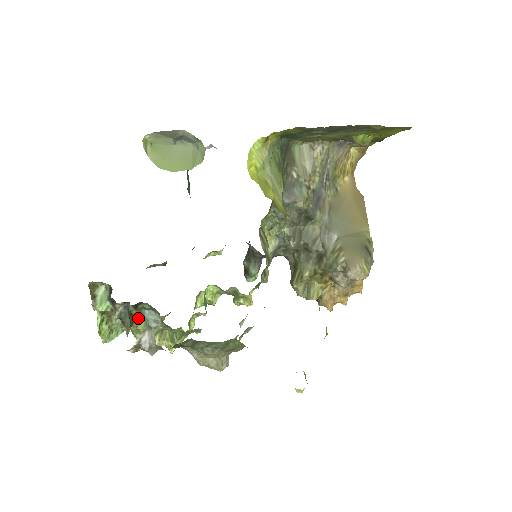
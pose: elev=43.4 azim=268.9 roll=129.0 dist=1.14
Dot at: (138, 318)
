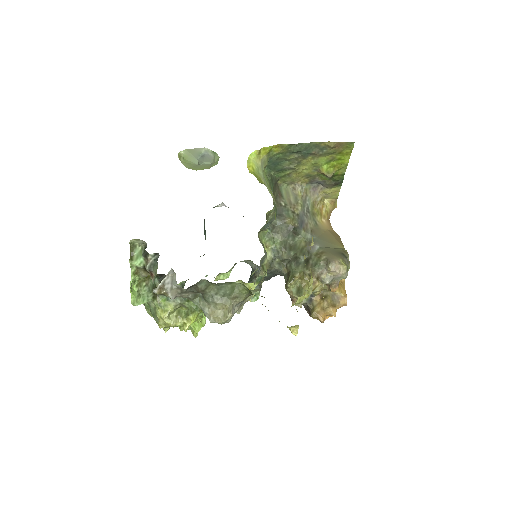
Dot at: occluded
